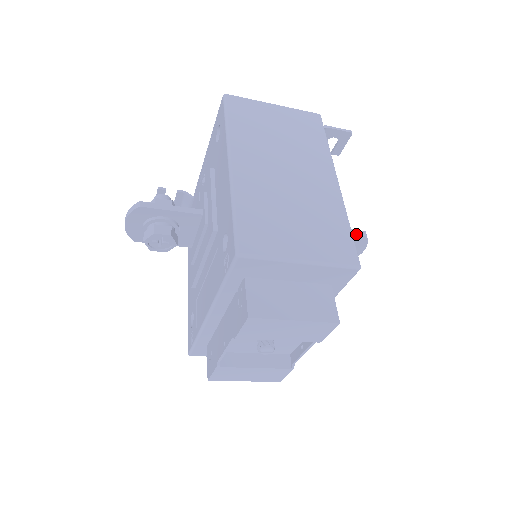
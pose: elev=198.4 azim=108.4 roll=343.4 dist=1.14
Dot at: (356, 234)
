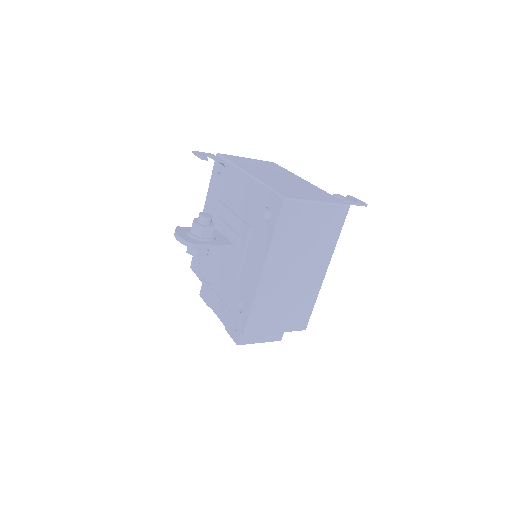
Dot at: occluded
